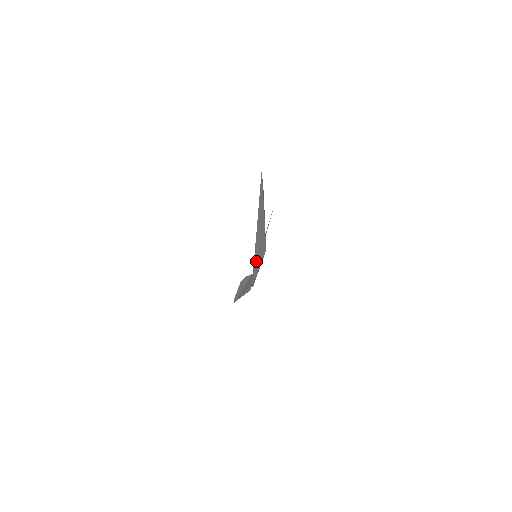
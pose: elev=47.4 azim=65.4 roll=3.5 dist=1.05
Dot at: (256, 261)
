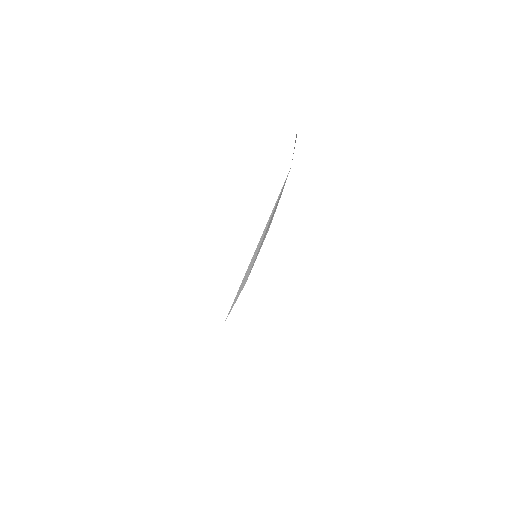
Dot at: occluded
